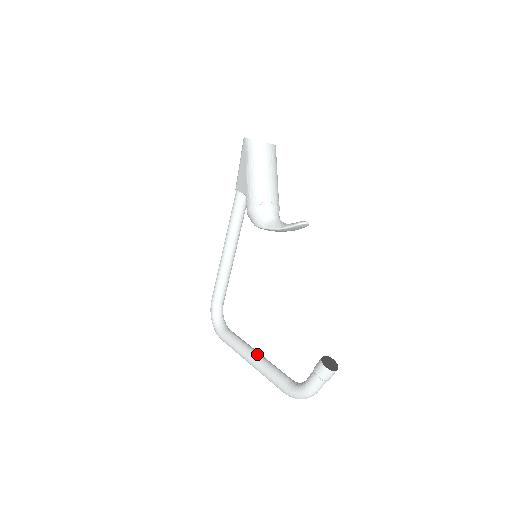
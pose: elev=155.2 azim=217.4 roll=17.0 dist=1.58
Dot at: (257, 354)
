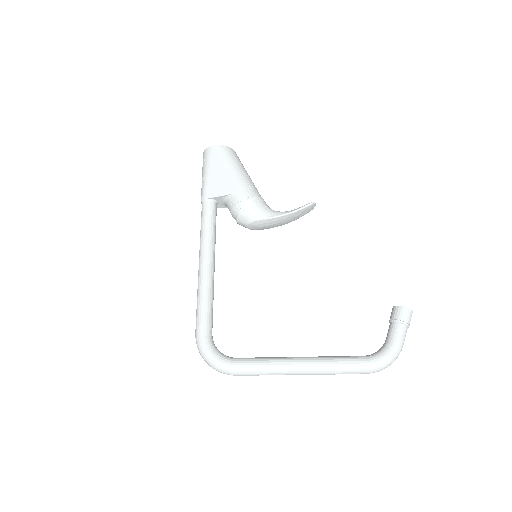
Dot at: occluded
